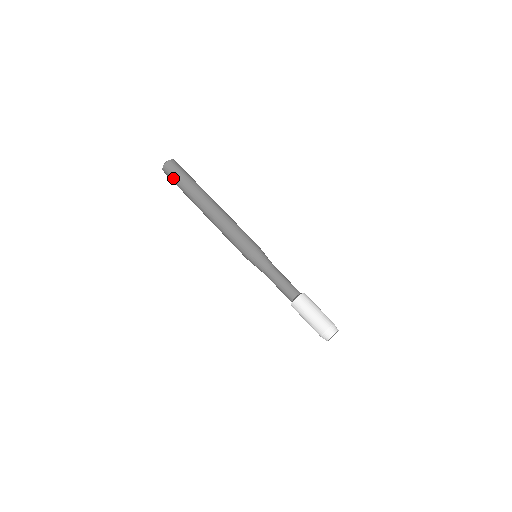
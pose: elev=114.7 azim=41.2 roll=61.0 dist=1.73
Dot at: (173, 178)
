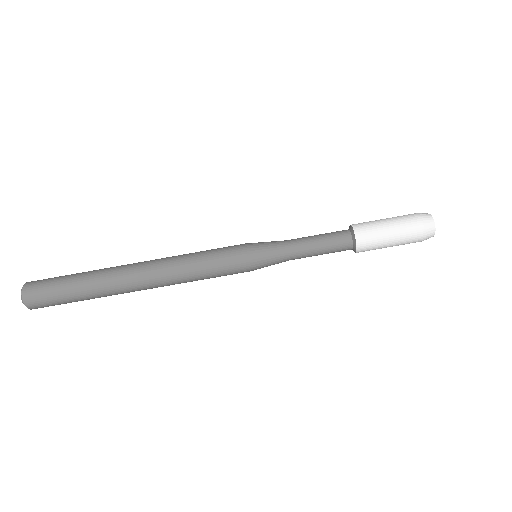
Dot at: (54, 300)
